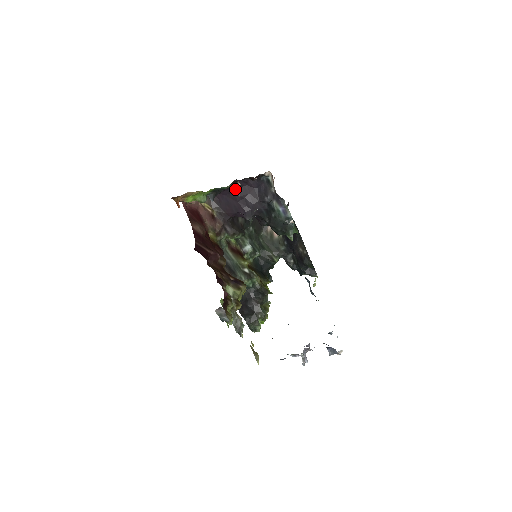
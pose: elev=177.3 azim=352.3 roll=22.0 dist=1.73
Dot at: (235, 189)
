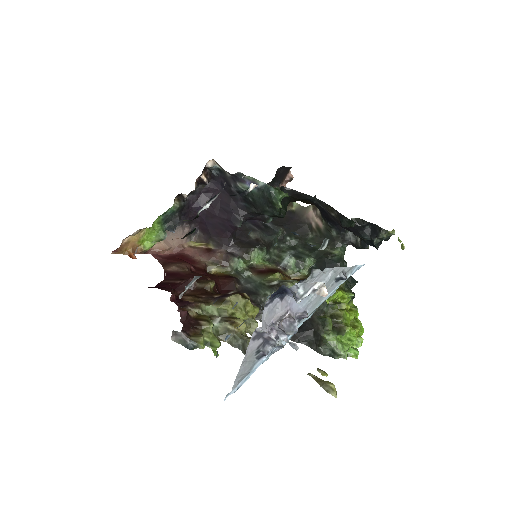
Dot at: occluded
